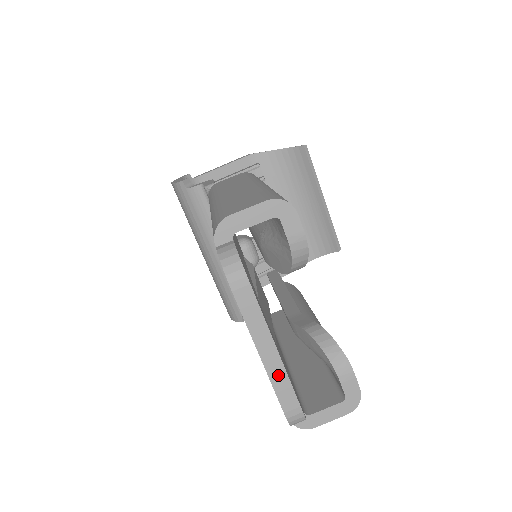
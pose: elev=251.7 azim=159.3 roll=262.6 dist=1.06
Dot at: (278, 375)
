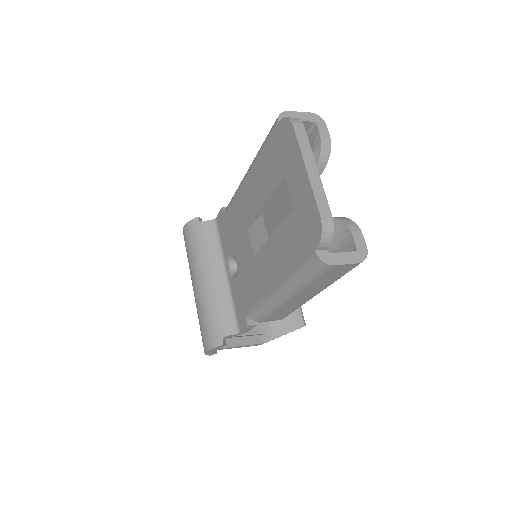
Dot at: (317, 186)
